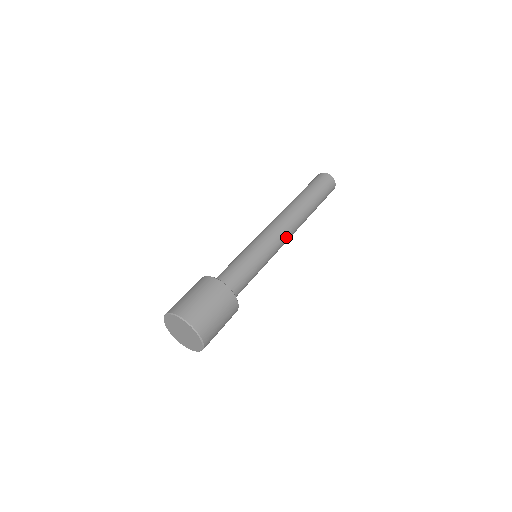
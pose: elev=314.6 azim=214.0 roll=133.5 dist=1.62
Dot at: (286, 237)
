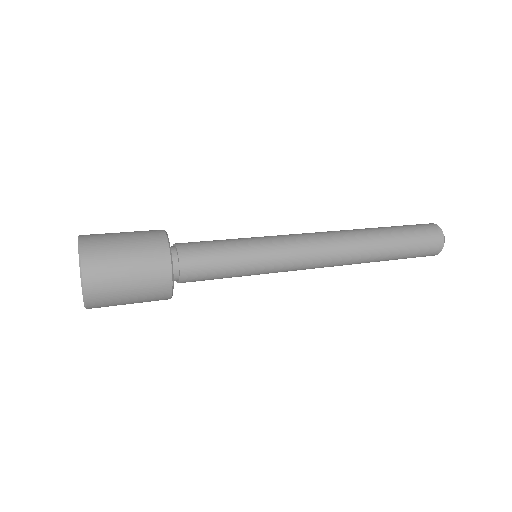
Dot at: (314, 252)
